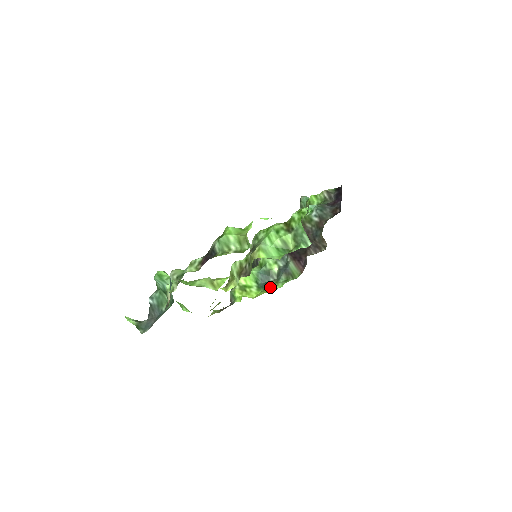
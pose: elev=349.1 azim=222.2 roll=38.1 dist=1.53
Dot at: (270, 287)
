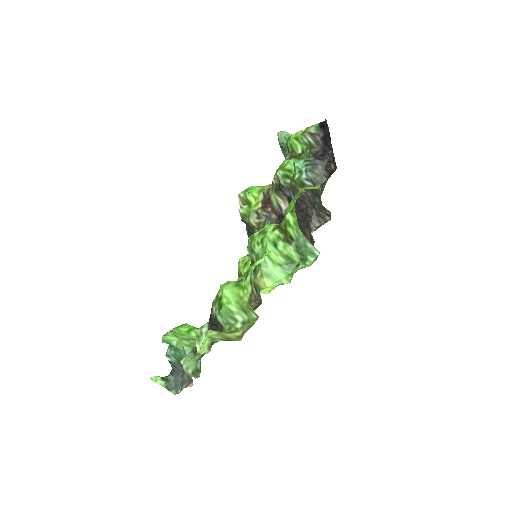
Dot at: occluded
